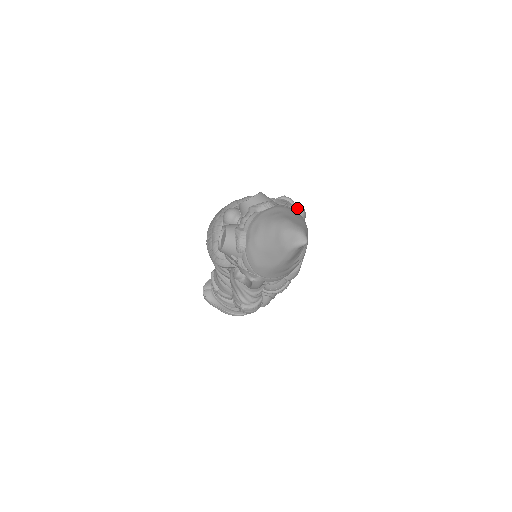
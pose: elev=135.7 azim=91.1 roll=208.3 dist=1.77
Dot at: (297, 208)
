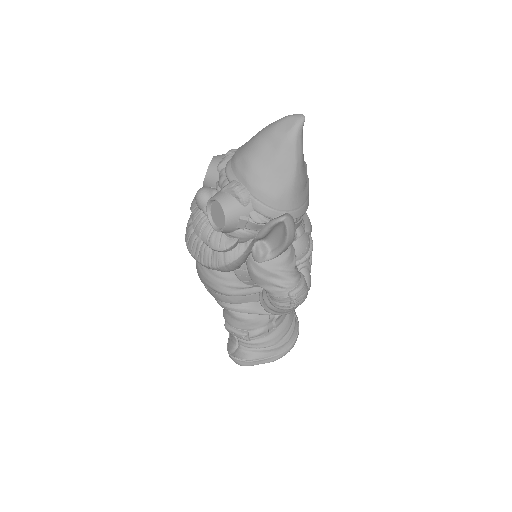
Dot at: occluded
